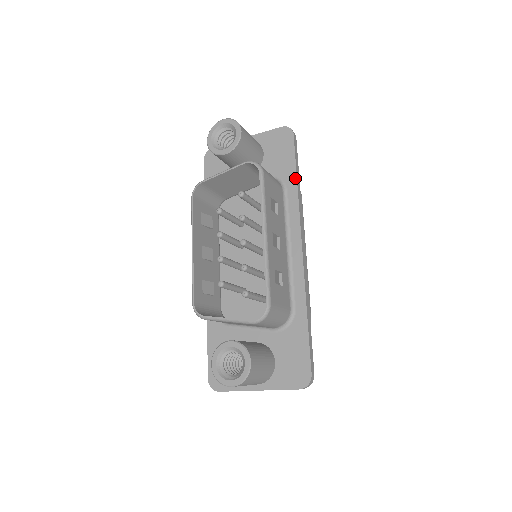
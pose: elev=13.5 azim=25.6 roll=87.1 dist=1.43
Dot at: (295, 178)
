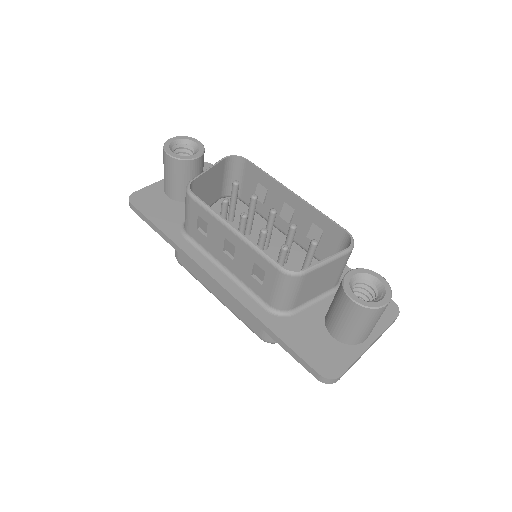
Dot at: occluded
